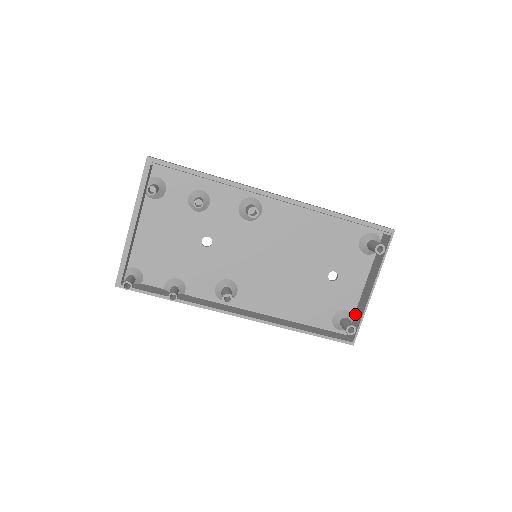
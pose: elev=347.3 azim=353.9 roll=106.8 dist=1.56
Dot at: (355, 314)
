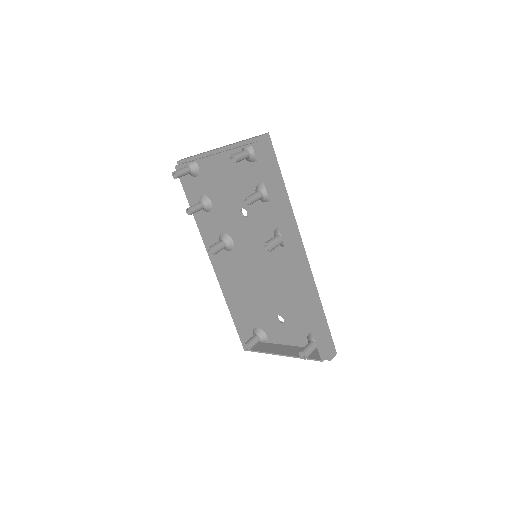
Dot at: (268, 343)
